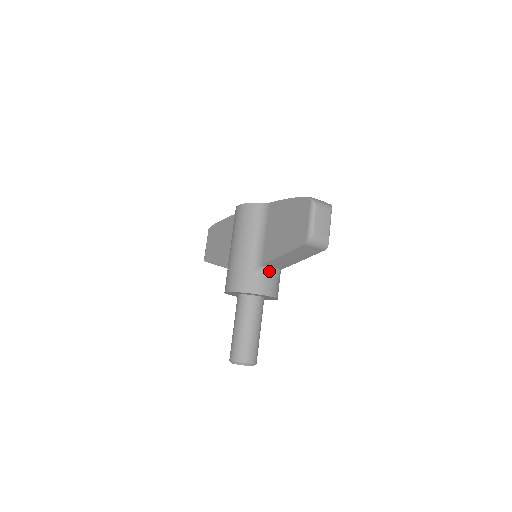
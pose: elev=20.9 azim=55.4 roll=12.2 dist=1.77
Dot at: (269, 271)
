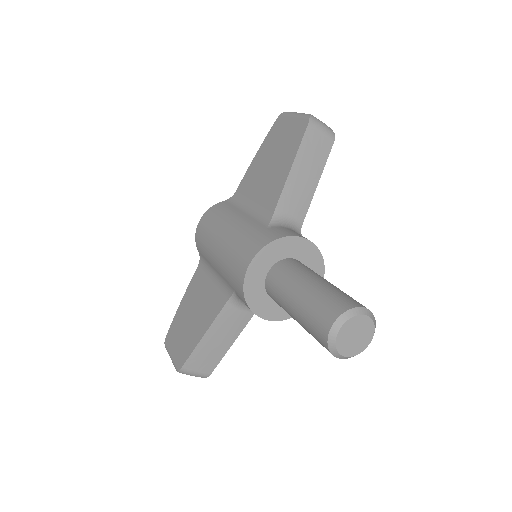
Dot at: (287, 225)
